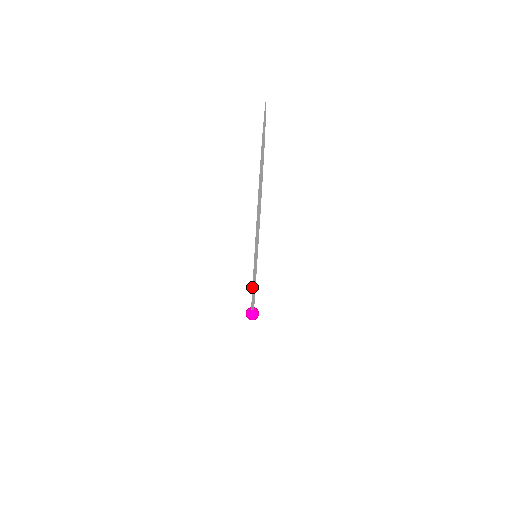
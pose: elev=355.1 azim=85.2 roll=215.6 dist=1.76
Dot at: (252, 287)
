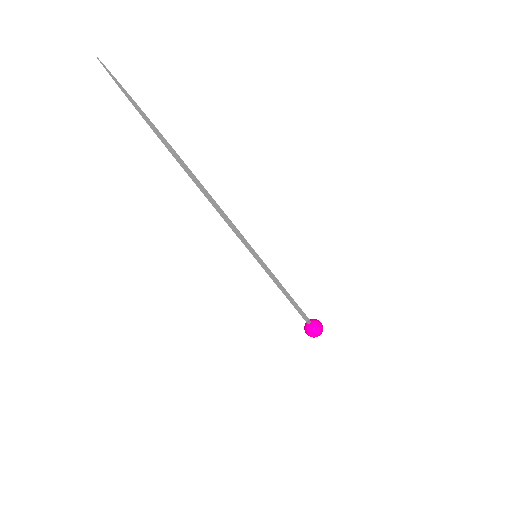
Dot at: (285, 295)
